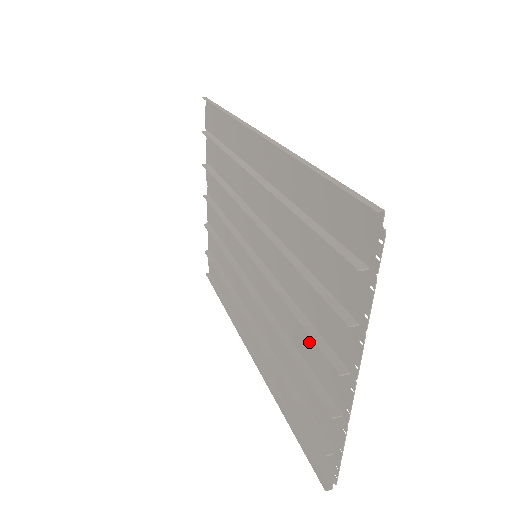
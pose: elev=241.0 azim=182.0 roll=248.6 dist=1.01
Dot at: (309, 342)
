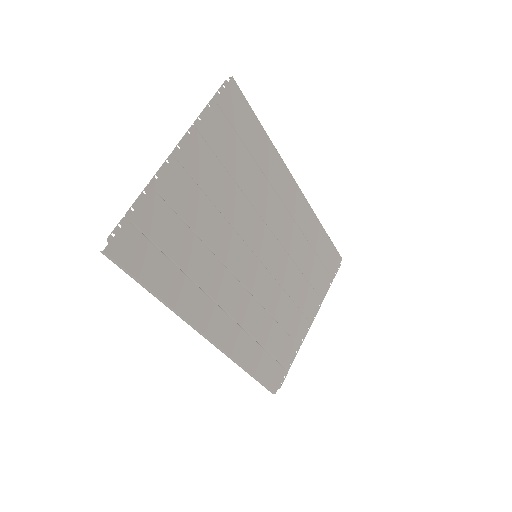
Dot at: (198, 207)
